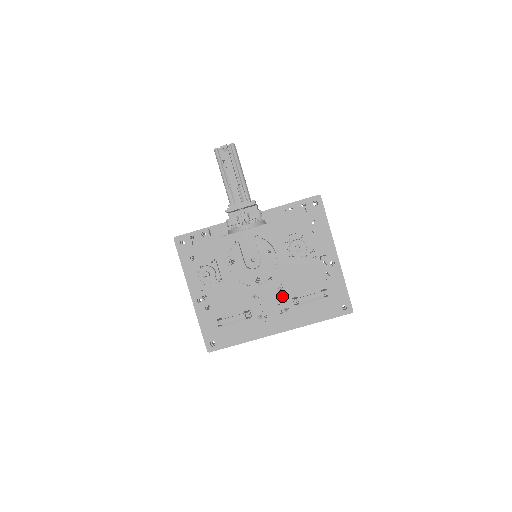
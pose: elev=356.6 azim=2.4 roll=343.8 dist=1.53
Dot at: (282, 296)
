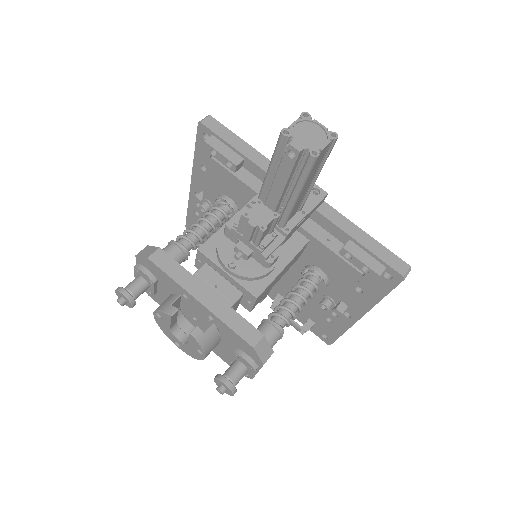
Dot at: occluded
